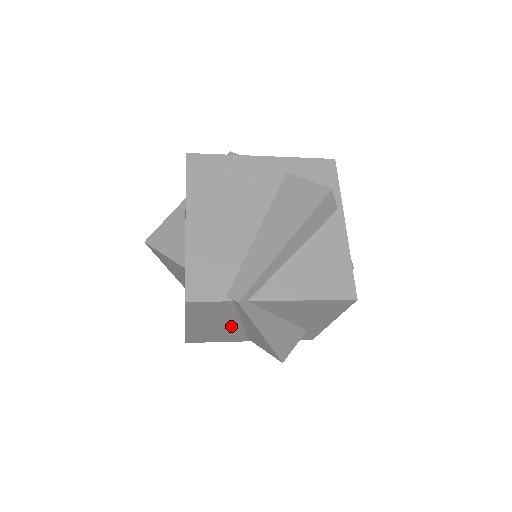
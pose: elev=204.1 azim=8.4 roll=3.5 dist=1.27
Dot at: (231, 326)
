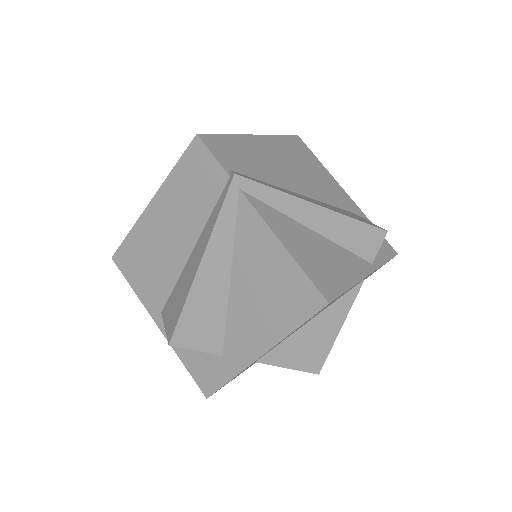
Dot at: (177, 252)
